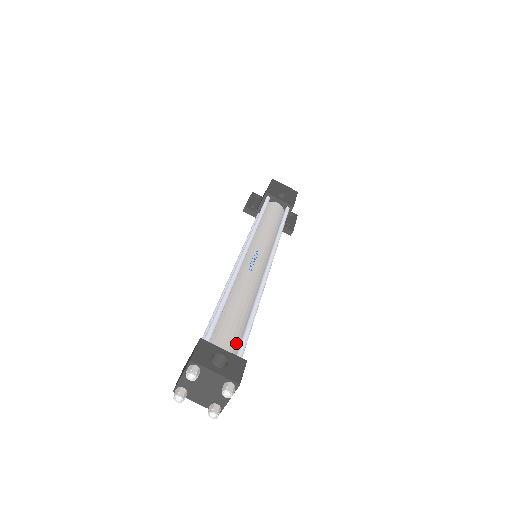
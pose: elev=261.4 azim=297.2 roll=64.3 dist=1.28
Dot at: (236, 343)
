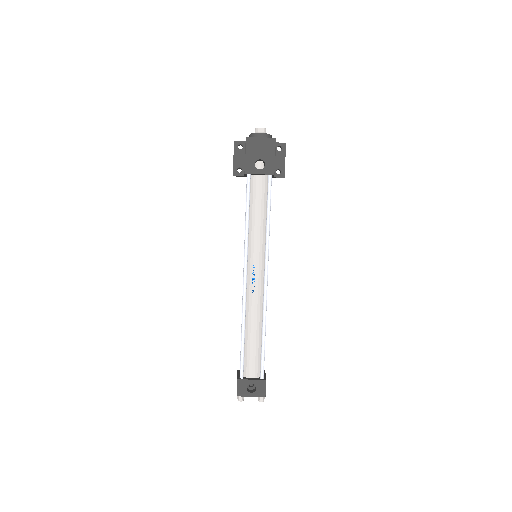
Dot at: (258, 363)
